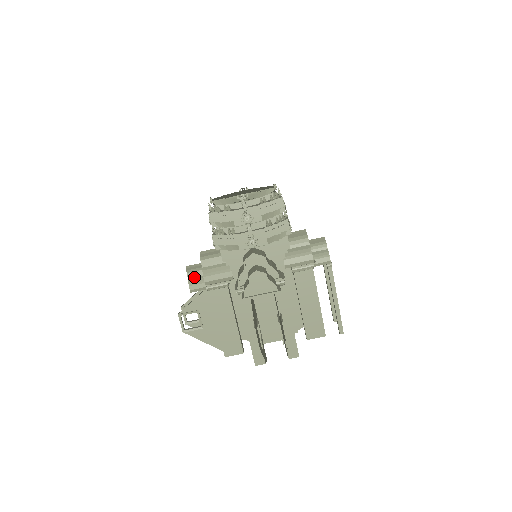
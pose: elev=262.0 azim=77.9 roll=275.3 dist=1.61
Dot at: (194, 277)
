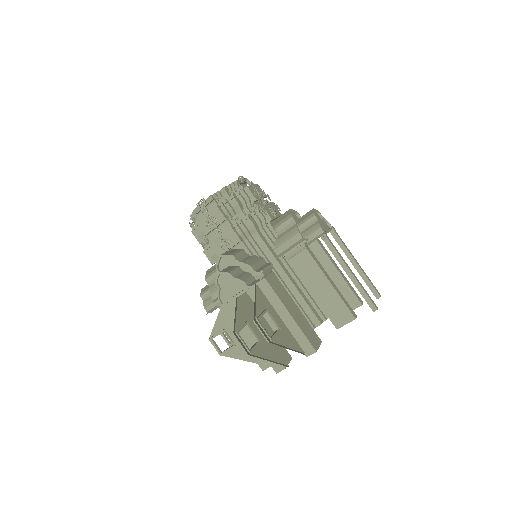
Dot at: (207, 298)
